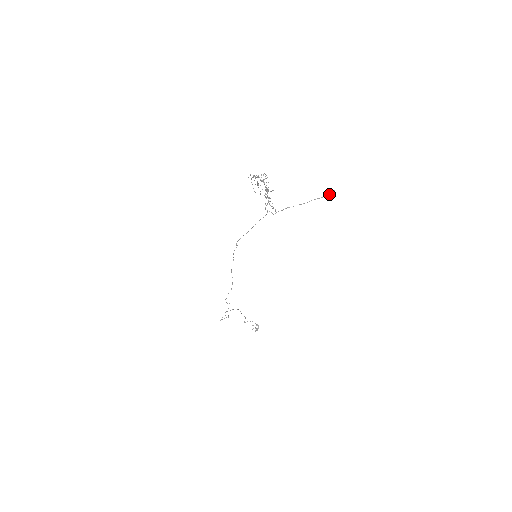
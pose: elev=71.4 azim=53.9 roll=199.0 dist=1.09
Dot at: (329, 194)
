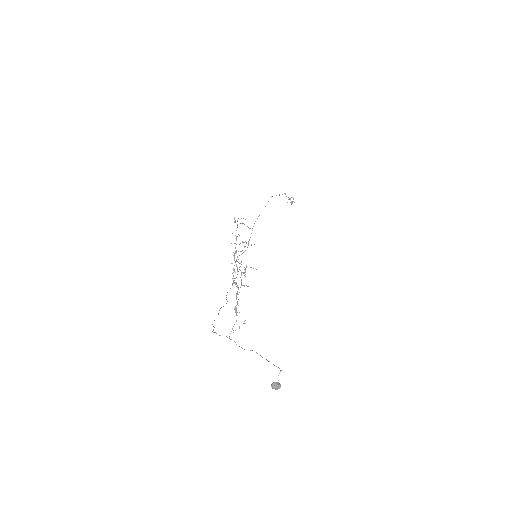
Dot at: occluded
